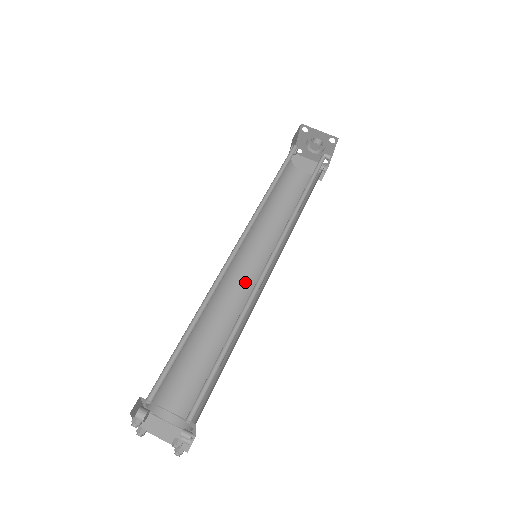
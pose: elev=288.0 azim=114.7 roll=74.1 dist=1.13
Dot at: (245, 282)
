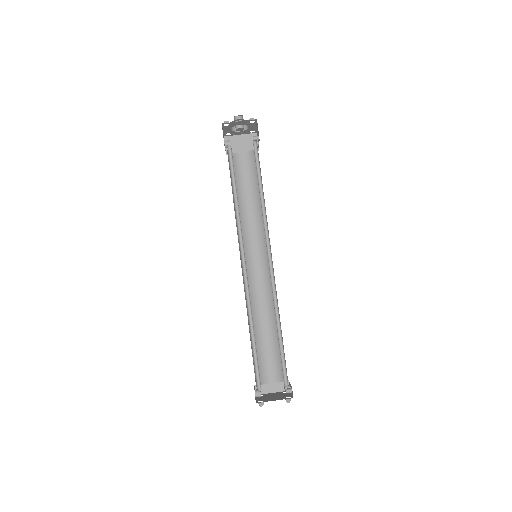
Dot at: (257, 272)
